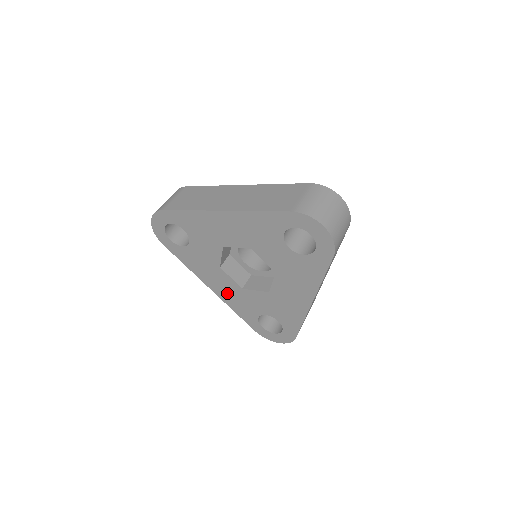
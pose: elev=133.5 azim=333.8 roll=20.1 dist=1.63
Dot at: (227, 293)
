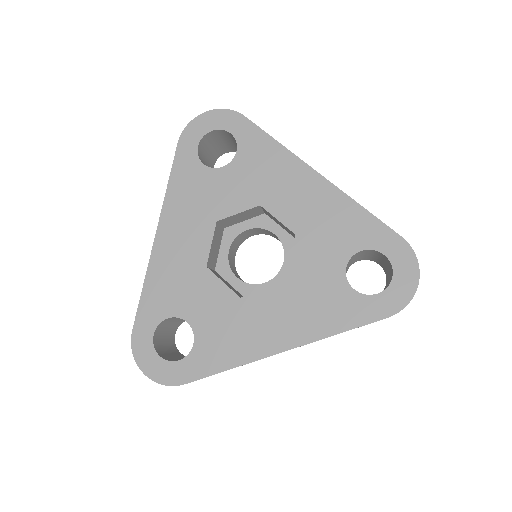
Dot at: (294, 320)
